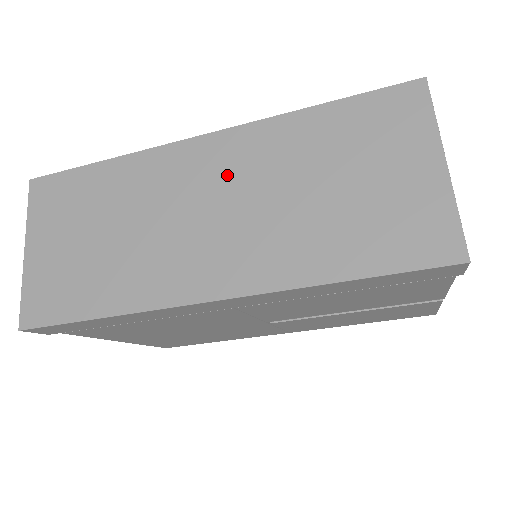
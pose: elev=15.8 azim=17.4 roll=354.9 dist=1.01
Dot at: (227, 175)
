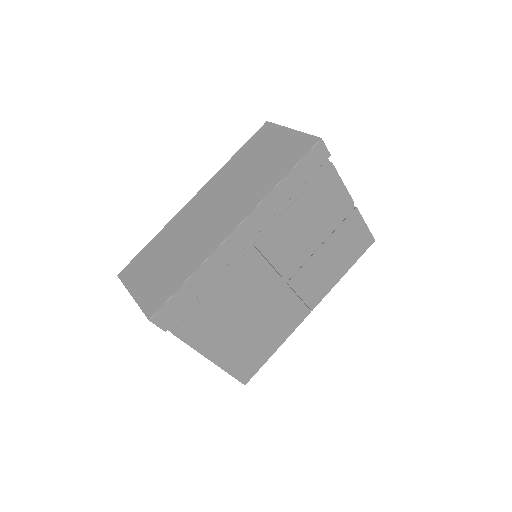
Dot at: (214, 196)
